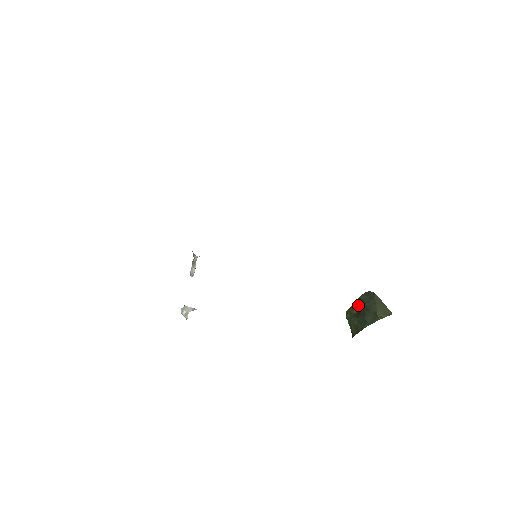
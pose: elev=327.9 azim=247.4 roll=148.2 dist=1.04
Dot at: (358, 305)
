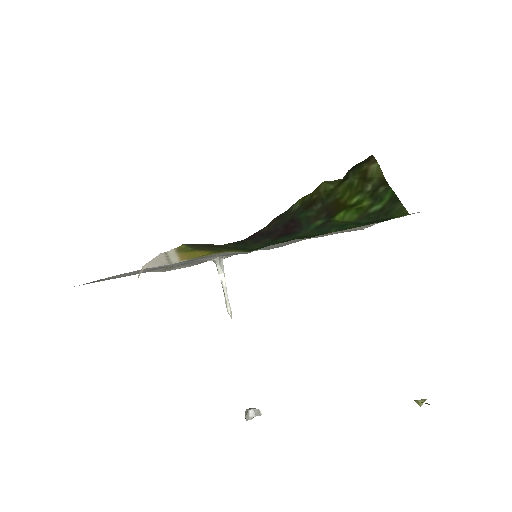
Dot at: occluded
